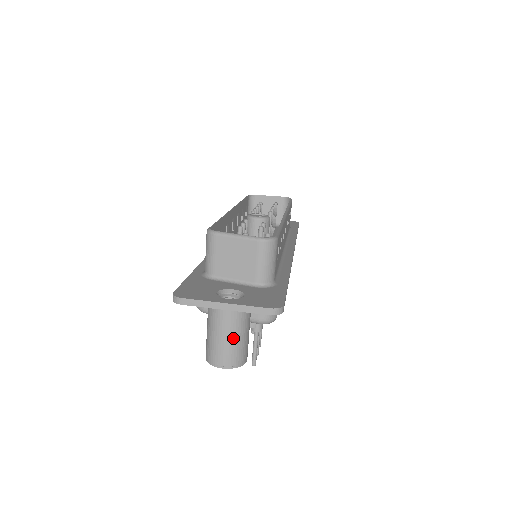
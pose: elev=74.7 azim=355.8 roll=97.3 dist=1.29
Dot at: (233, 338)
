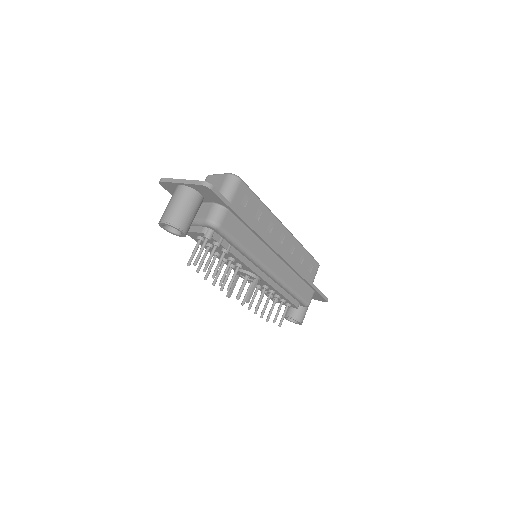
Dot at: (177, 204)
